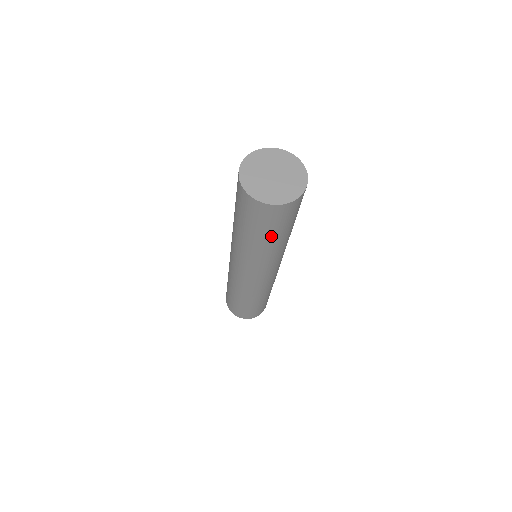
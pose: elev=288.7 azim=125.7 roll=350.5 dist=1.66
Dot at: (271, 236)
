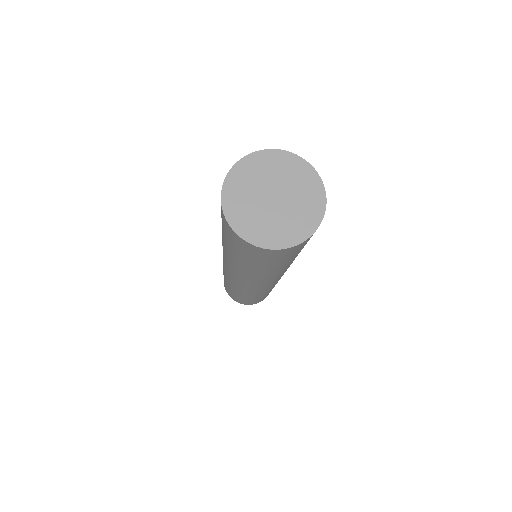
Dot at: (288, 262)
